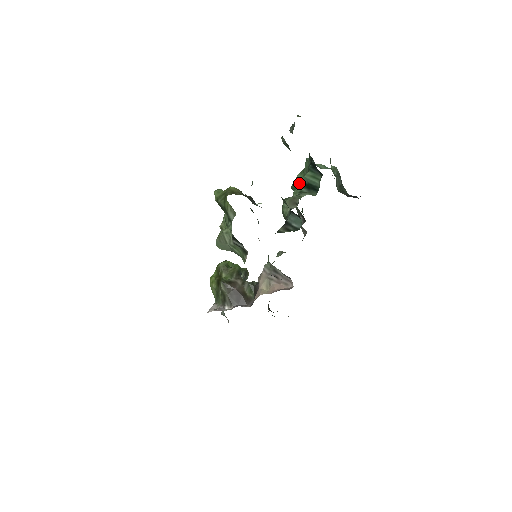
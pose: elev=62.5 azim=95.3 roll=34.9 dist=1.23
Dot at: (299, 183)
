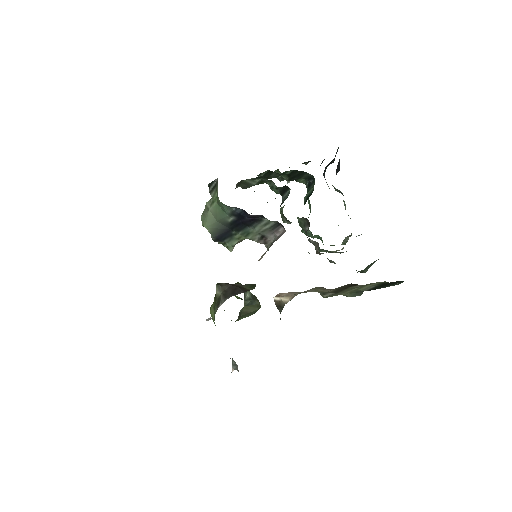
Dot at: occluded
